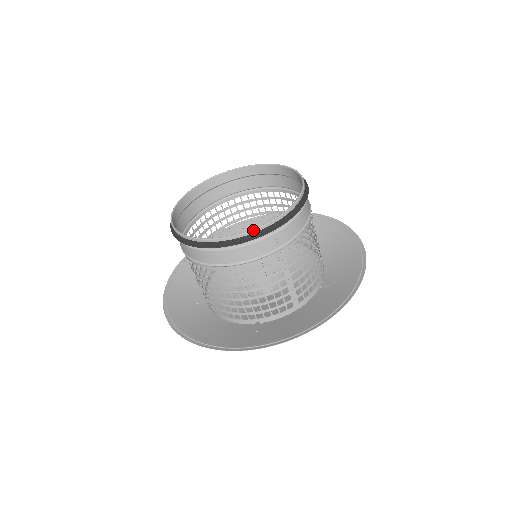
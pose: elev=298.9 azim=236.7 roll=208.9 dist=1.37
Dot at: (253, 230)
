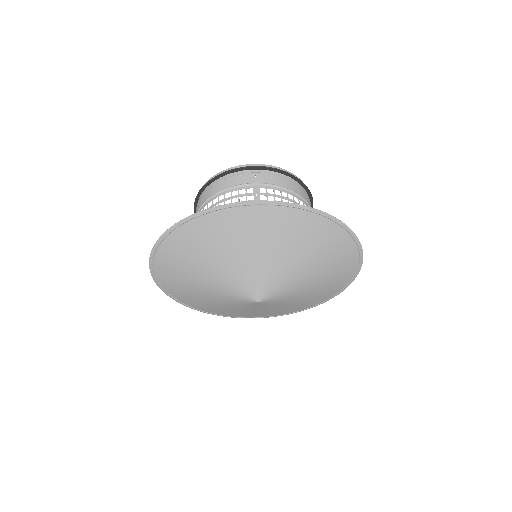
Dot at: (239, 166)
